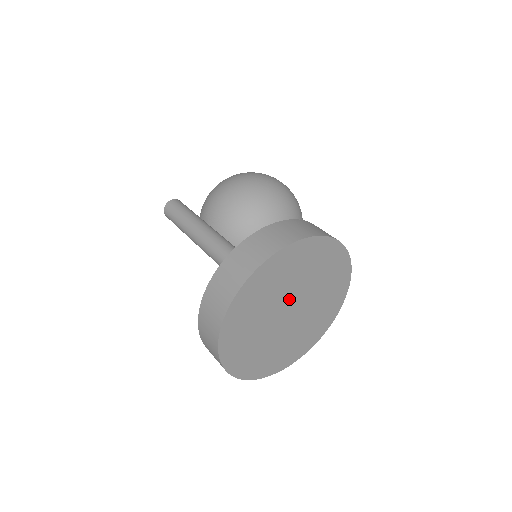
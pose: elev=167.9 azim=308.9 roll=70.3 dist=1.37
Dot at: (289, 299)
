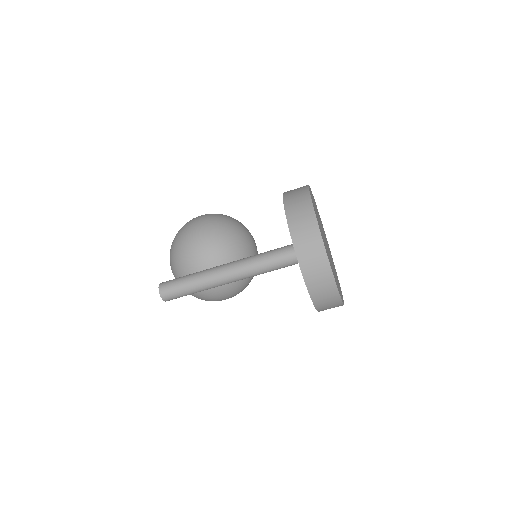
Dot at: (323, 235)
